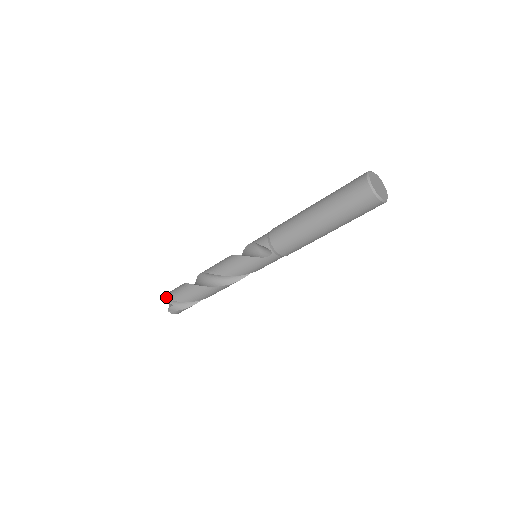
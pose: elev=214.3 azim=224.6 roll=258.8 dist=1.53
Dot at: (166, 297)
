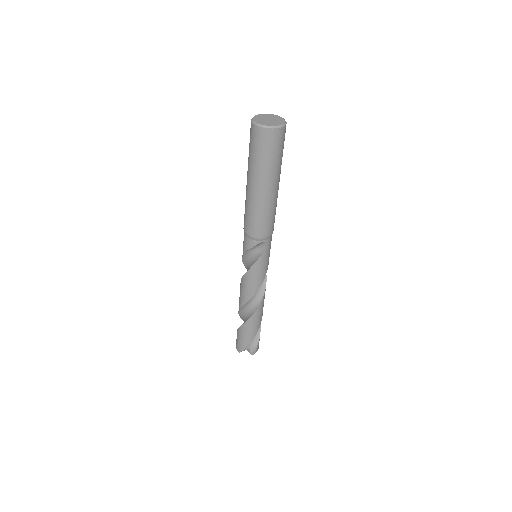
Dot at: (240, 350)
